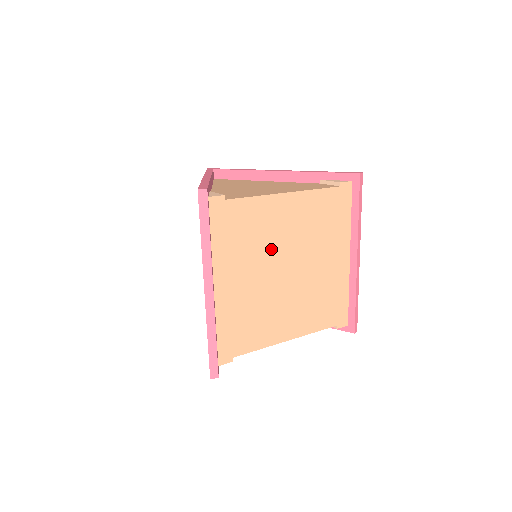
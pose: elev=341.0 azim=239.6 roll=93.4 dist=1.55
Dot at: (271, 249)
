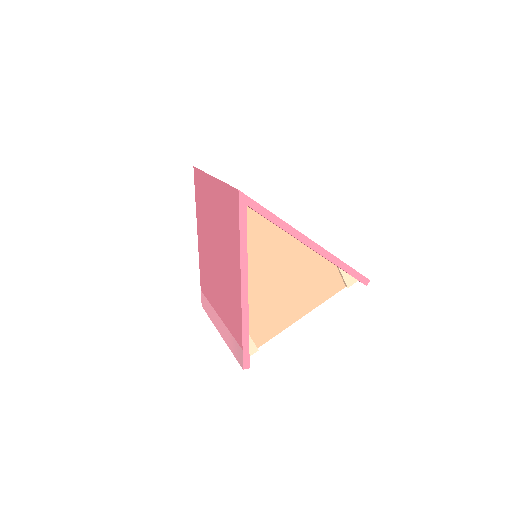
Dot at: occluded
